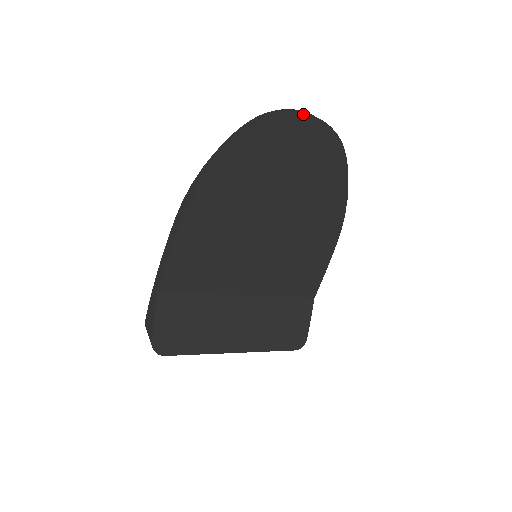
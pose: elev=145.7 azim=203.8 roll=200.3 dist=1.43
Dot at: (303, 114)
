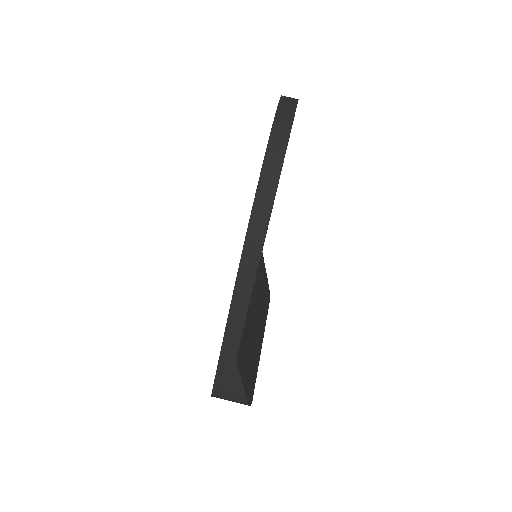
Dot at: occluded
